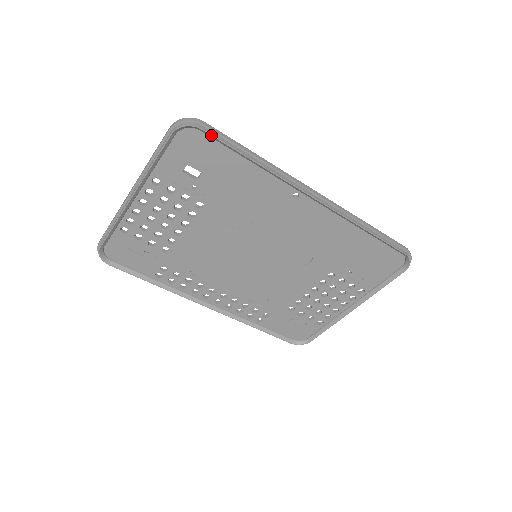
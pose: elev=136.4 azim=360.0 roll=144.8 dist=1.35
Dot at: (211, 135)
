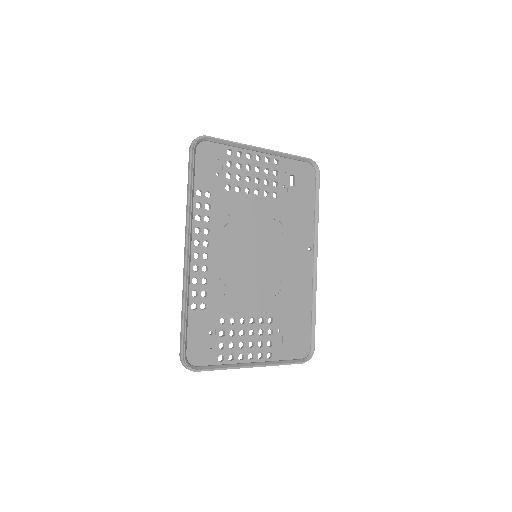
Dot at: (319, 180)
